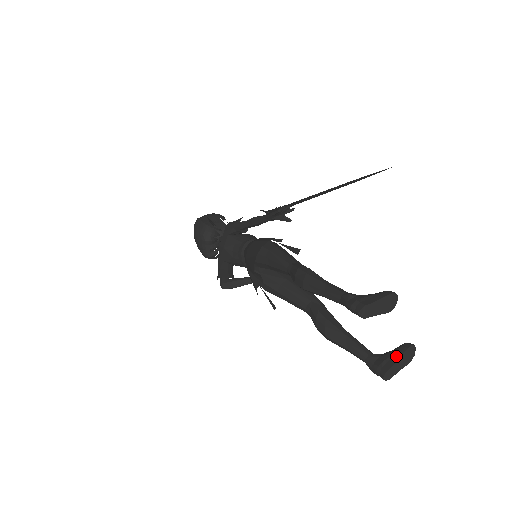
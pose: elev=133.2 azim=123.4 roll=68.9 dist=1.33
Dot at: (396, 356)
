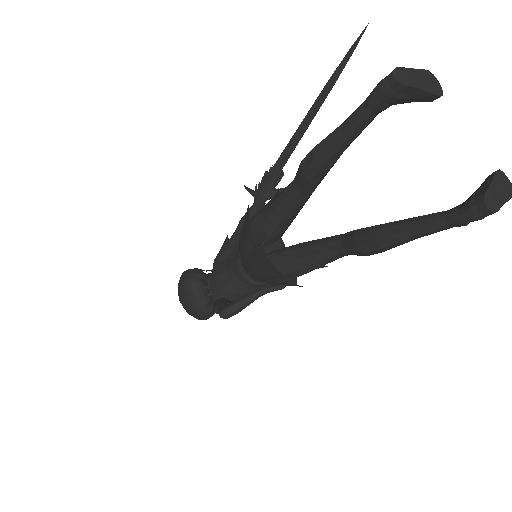
Dot at: (486, 182)
